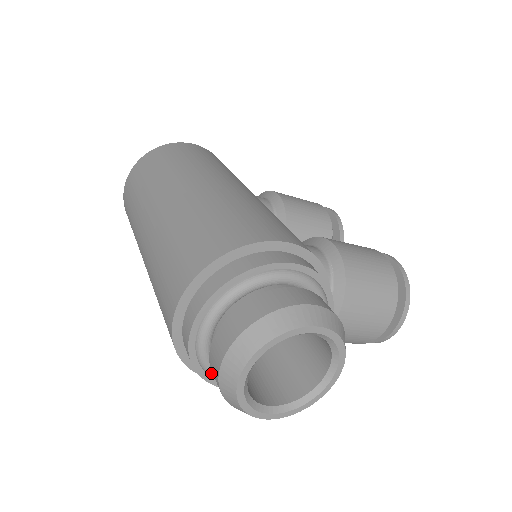
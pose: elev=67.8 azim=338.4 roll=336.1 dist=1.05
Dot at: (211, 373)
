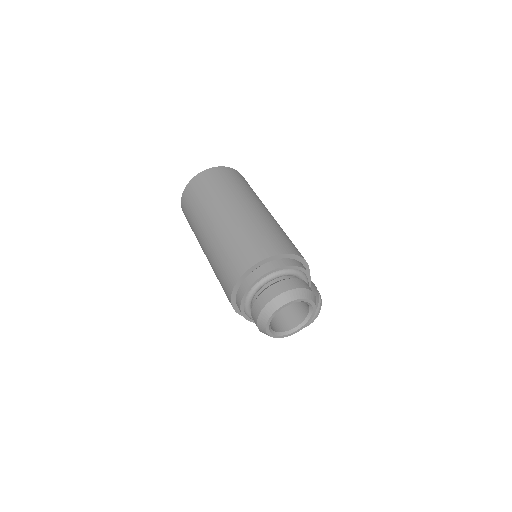
Dot at: (247, 304)
